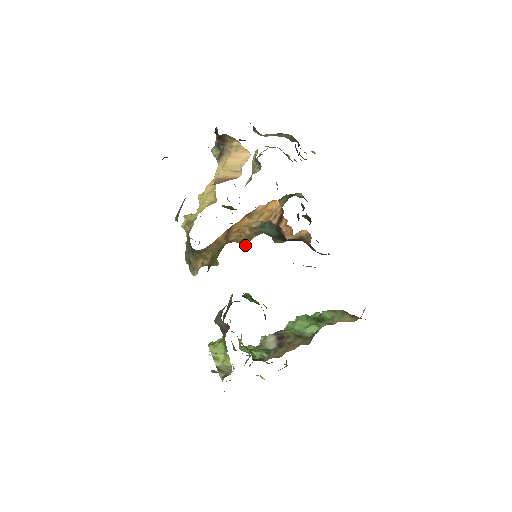
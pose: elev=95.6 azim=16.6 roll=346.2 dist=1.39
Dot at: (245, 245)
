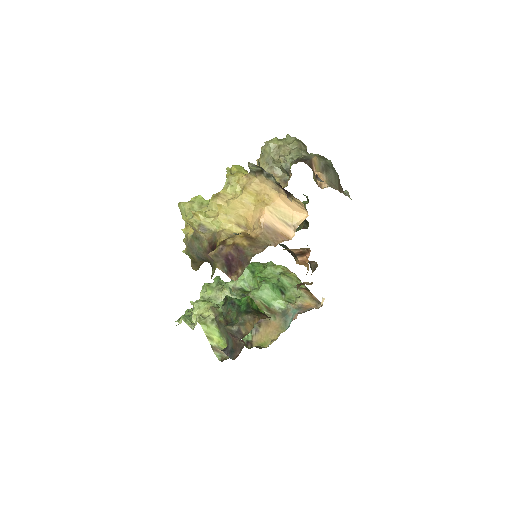
Dot at: occluded
